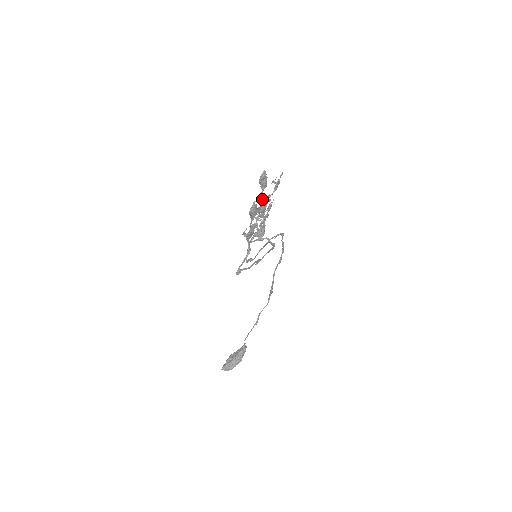
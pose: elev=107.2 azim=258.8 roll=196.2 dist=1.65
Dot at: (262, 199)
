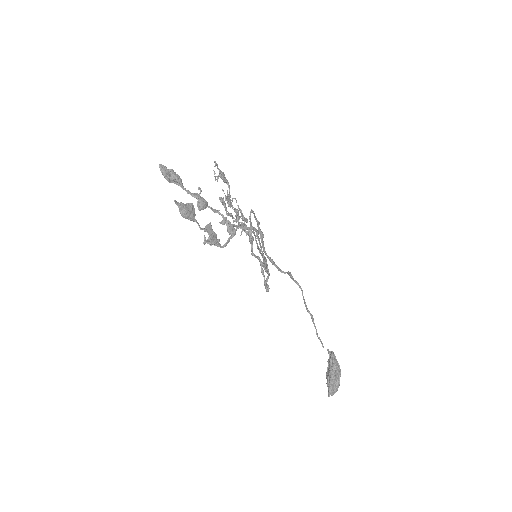
Dot at: (191, 195)
